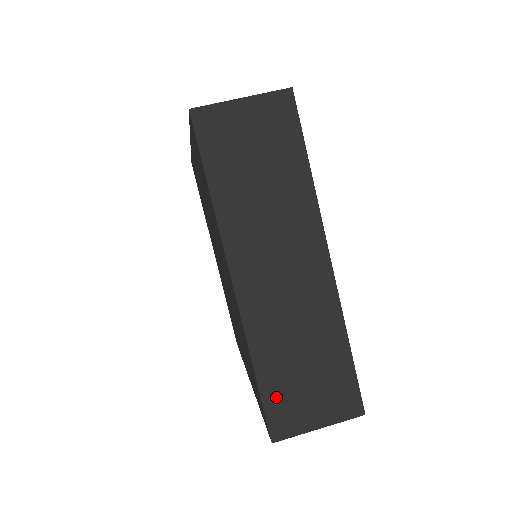
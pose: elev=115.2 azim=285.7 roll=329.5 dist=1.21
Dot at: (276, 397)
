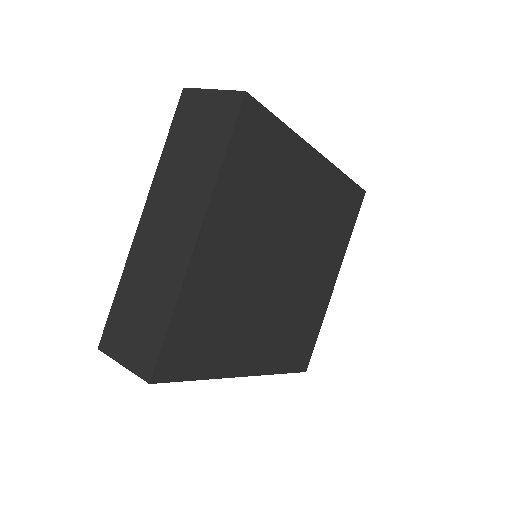
Dot at: (116, 318)
